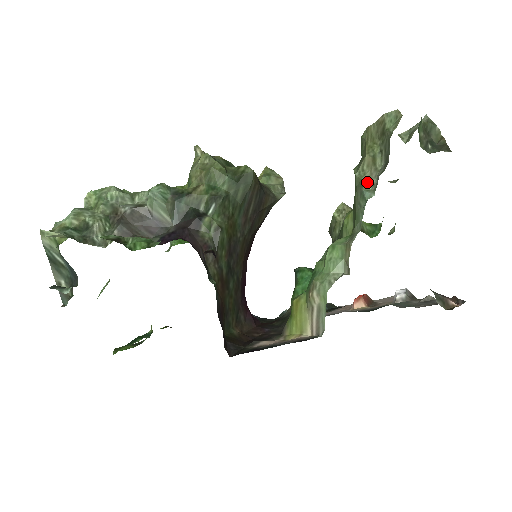
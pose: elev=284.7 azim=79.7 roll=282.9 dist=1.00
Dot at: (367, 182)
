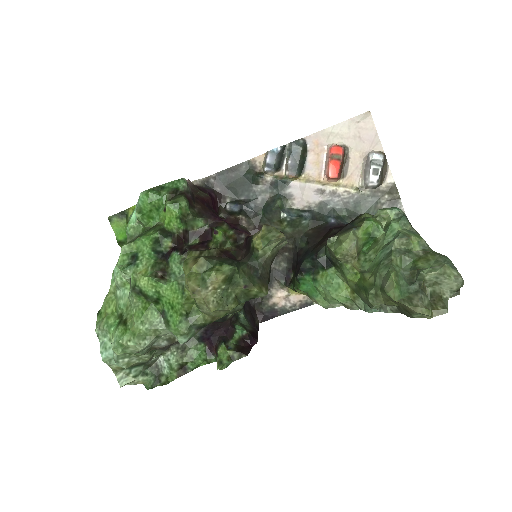
Dot at: (377, 304)
